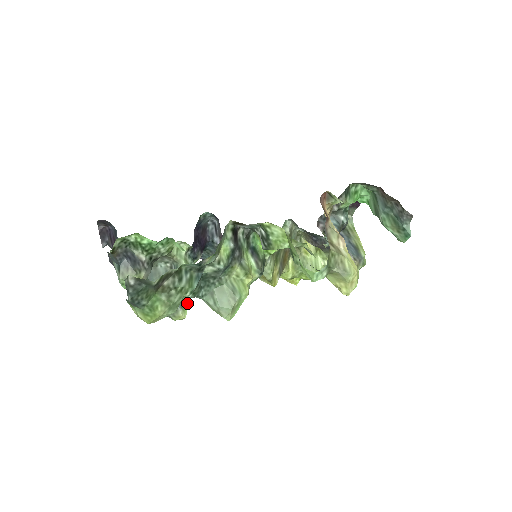
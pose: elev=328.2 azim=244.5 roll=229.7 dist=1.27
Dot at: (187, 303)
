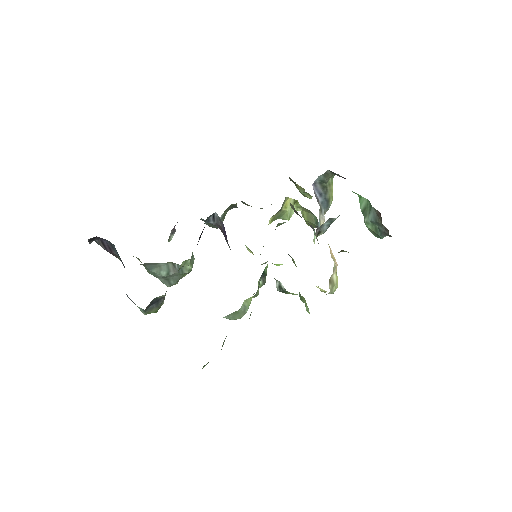
Dot at: occluded
